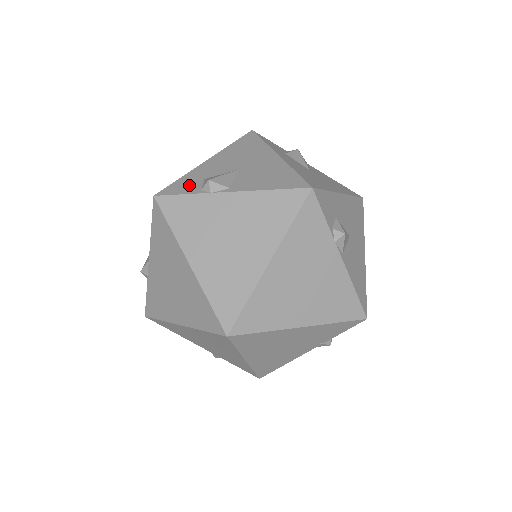
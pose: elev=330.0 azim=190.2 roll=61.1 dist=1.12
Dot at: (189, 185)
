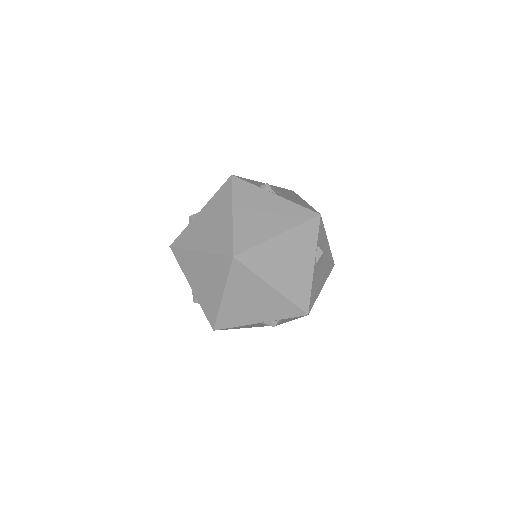
Dot at: occluded
